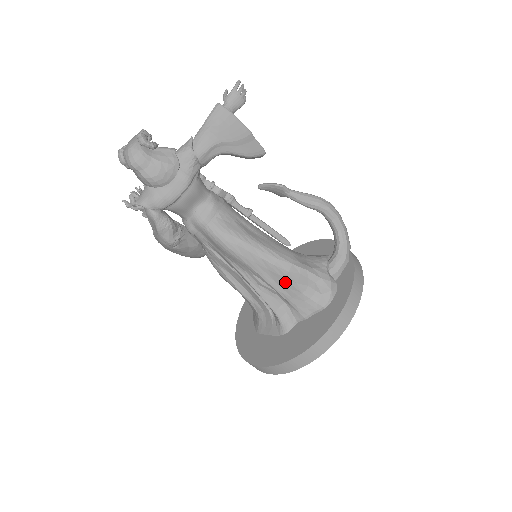
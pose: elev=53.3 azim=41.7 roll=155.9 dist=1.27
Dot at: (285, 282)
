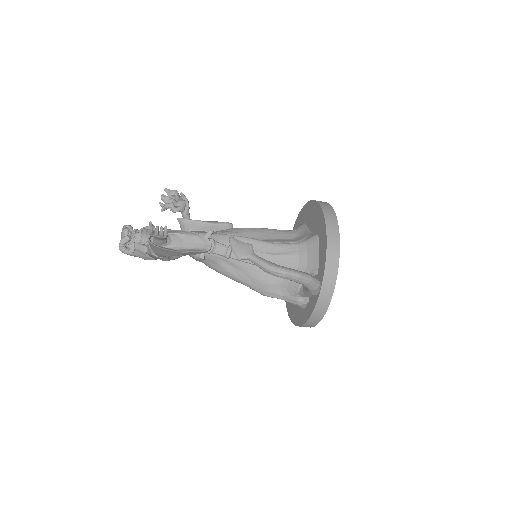
Dot at: occluded
